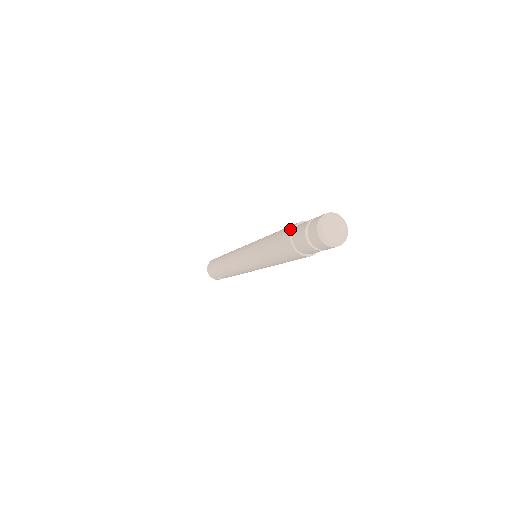
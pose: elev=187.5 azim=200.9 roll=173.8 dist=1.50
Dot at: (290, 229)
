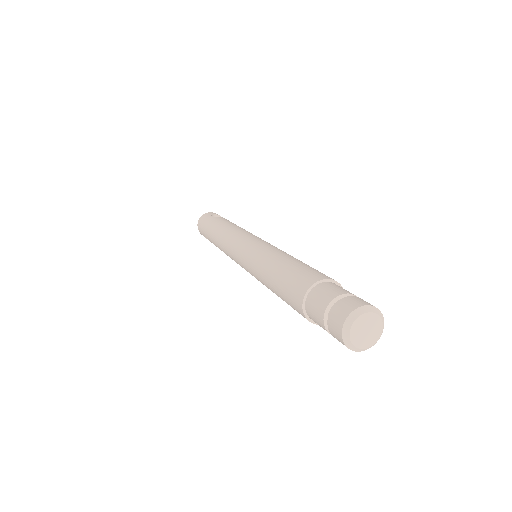
Dot at: (309, 282)
